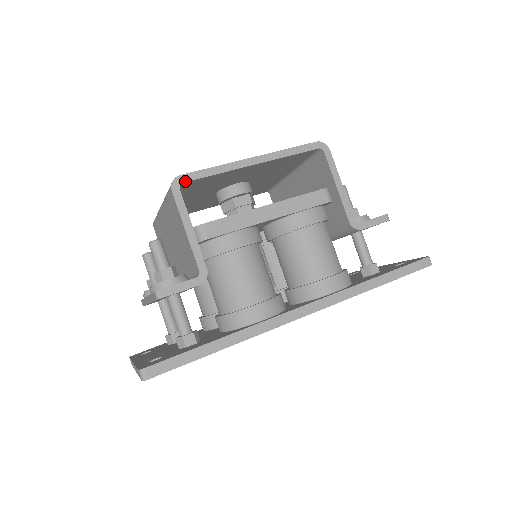
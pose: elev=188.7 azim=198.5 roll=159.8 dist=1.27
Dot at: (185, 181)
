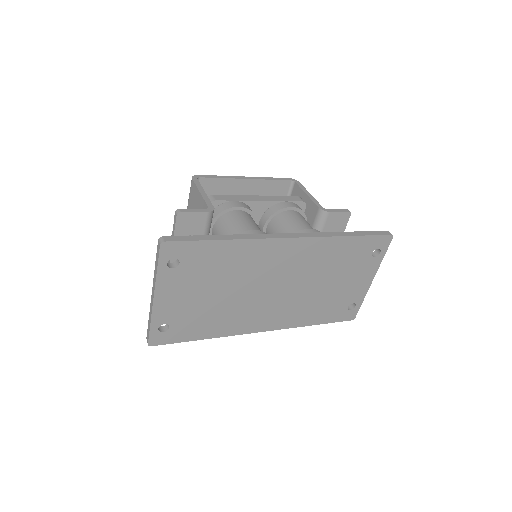
Dot at: (201, 177)
